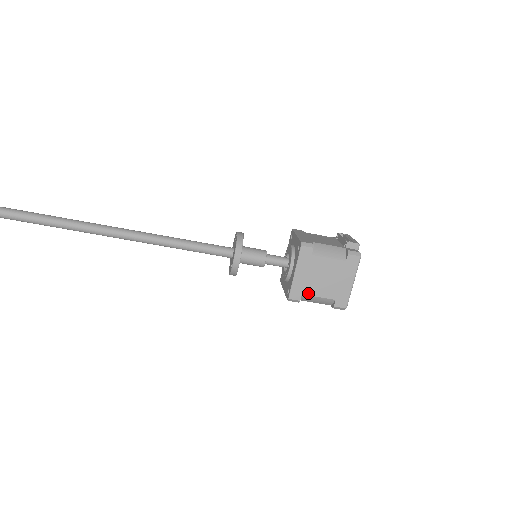
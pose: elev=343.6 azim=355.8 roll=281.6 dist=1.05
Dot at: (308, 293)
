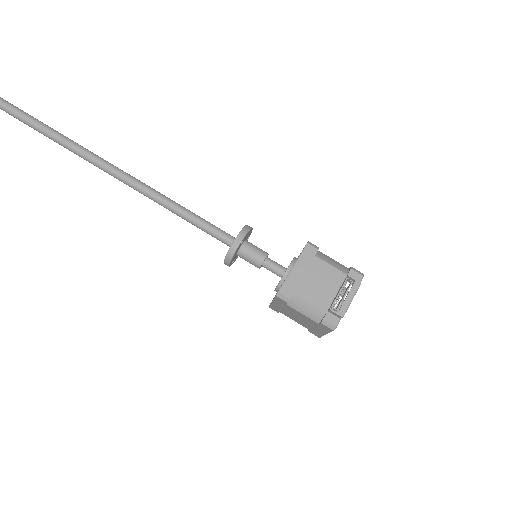
Dot at: (285, 314)
